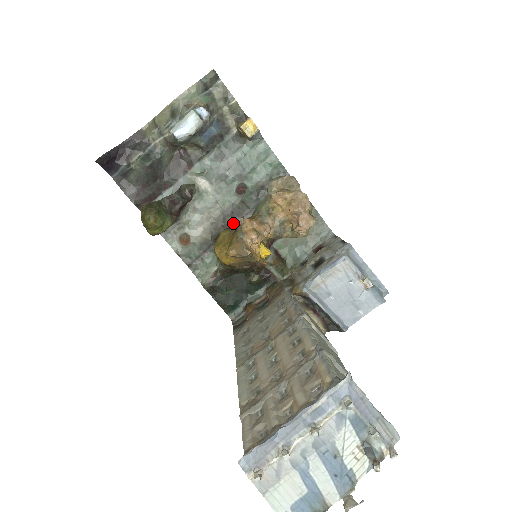
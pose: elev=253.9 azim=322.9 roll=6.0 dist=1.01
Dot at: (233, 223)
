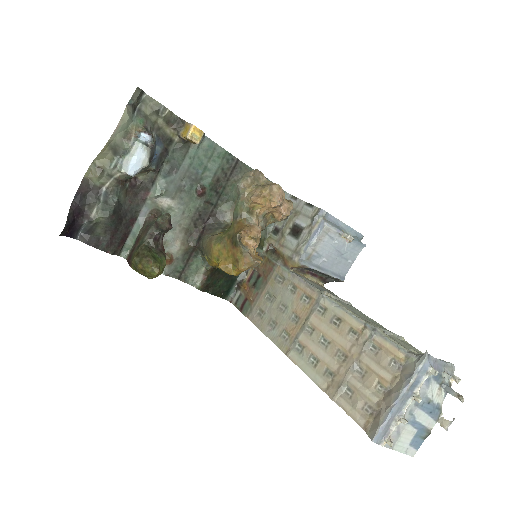
Dot at: (203, 224)
